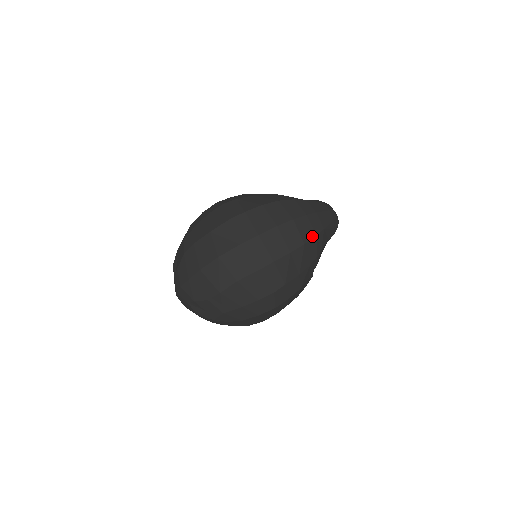
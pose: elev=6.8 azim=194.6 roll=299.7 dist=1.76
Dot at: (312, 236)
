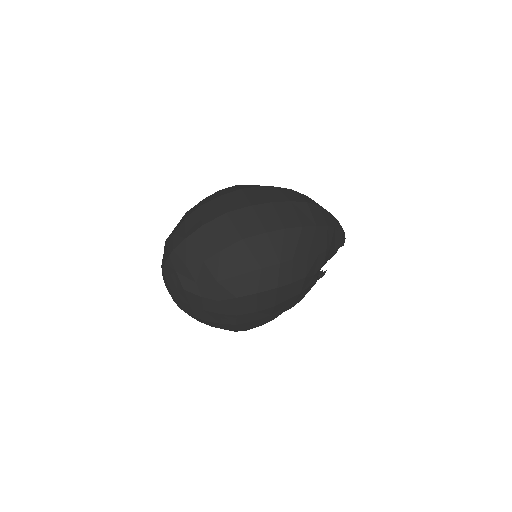
Dot at: (324, 224)
